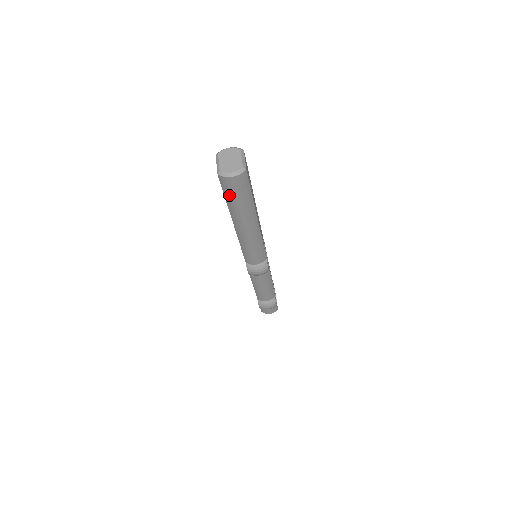
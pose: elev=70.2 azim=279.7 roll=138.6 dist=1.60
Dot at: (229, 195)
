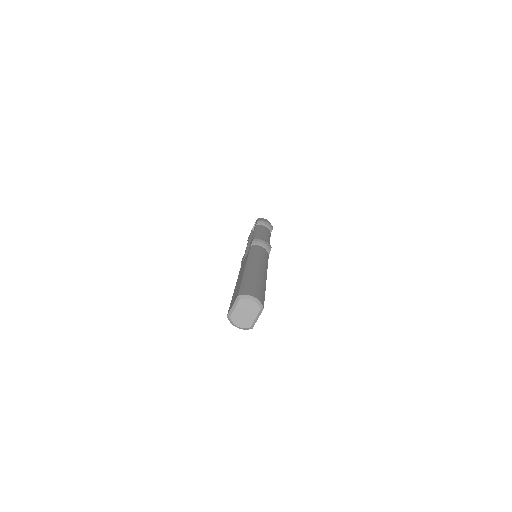
Dot at: occluded
